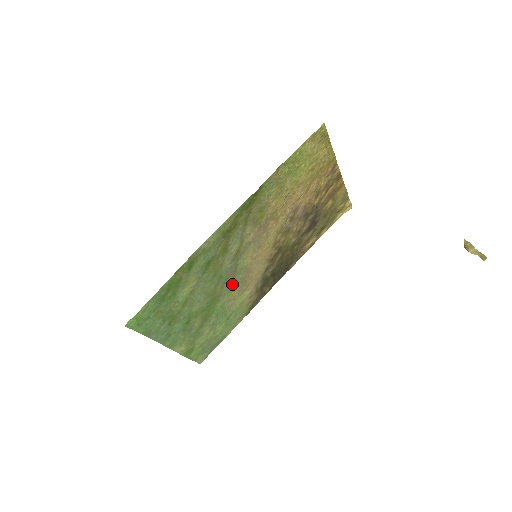
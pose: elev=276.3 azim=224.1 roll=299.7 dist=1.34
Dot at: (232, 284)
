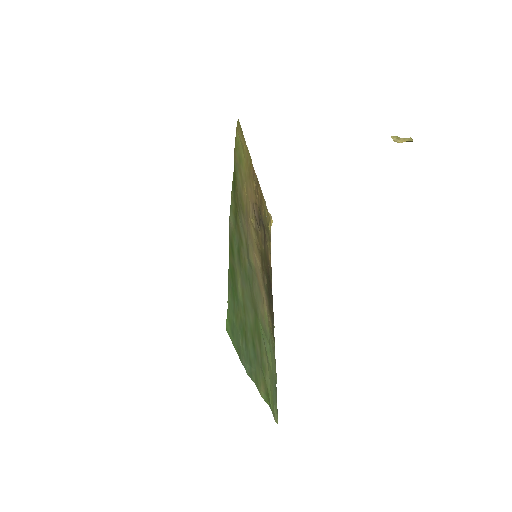
Dot at: (256, 293)
